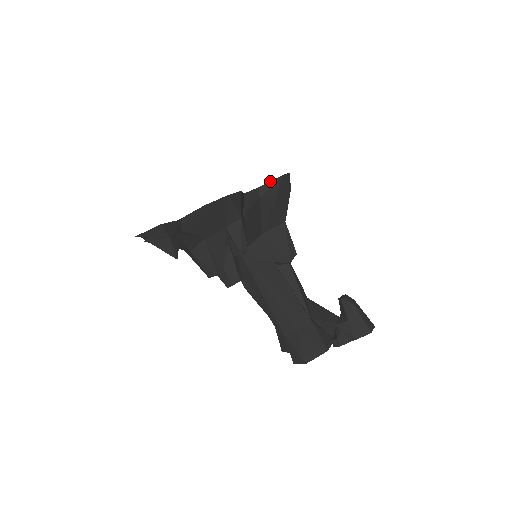
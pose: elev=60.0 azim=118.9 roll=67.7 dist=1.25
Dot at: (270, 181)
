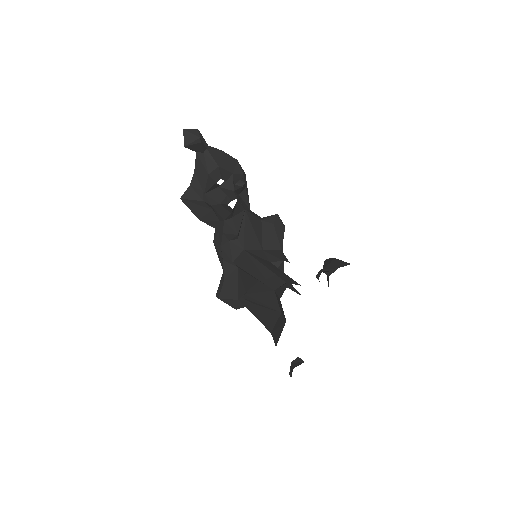
Dot at: (269, 216)
